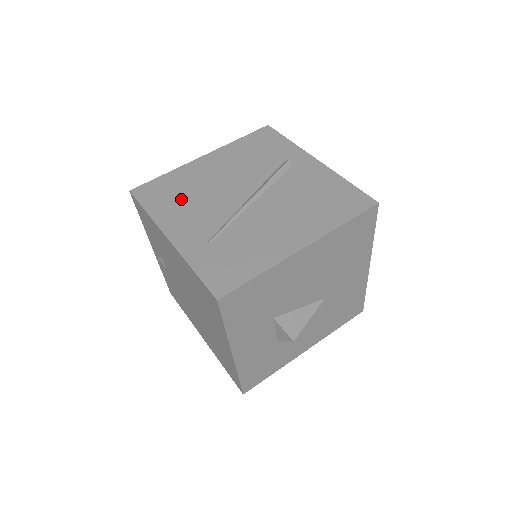
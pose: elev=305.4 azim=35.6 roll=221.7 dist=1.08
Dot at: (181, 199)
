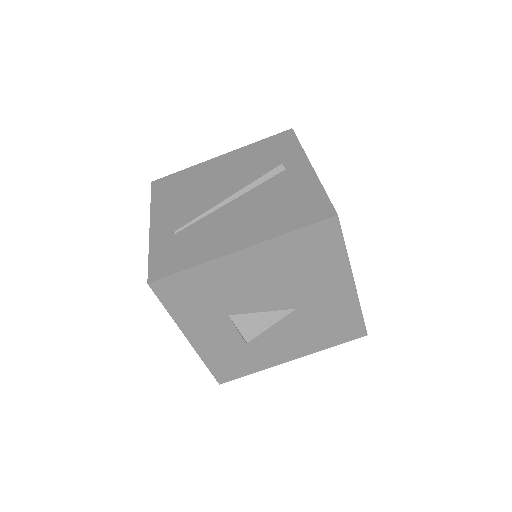
Dot at: (180, 193)
